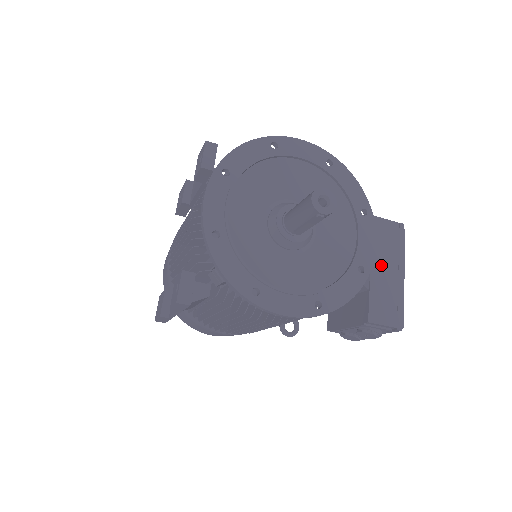
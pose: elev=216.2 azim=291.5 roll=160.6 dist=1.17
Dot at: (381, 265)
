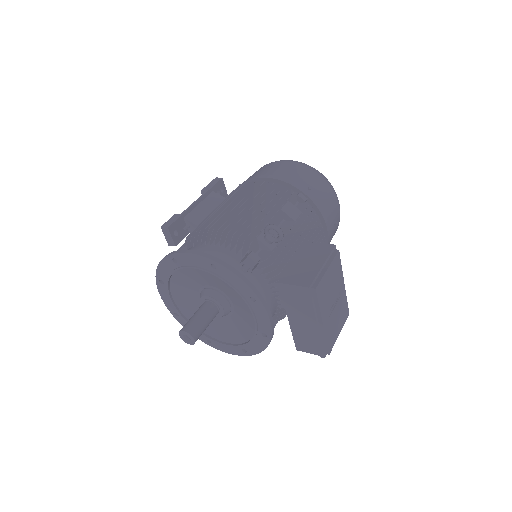
Dot at: (296, 318)
